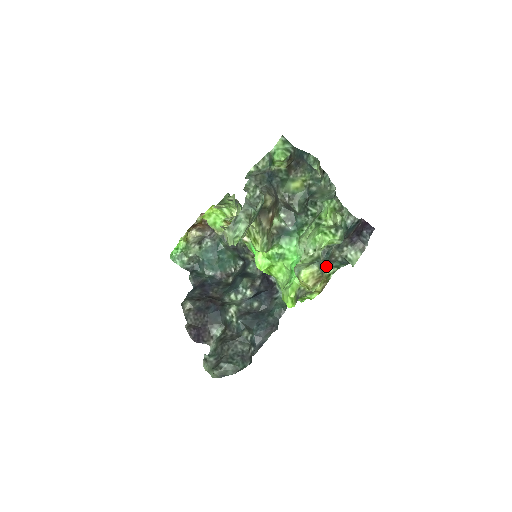
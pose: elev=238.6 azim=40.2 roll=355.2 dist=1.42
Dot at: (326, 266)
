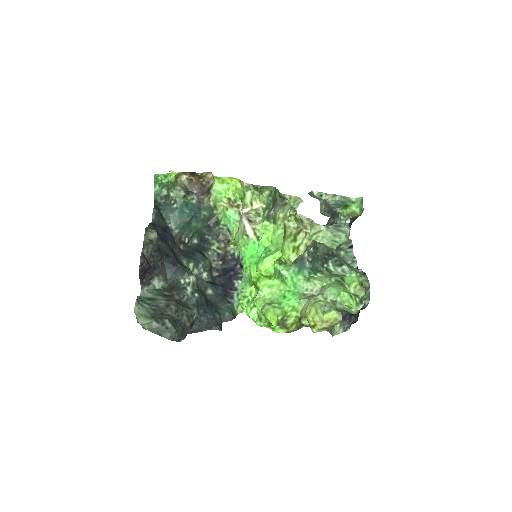
Dot at: occluded
